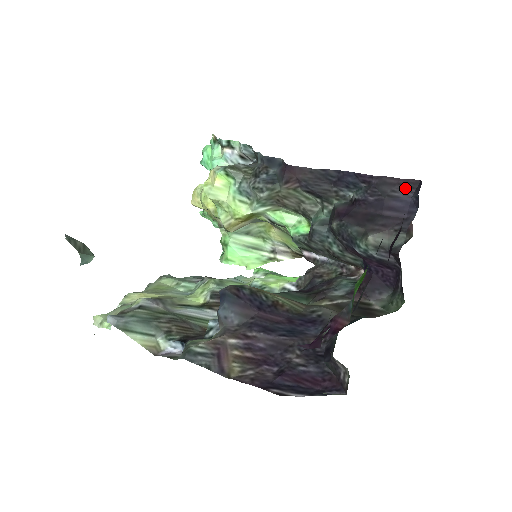
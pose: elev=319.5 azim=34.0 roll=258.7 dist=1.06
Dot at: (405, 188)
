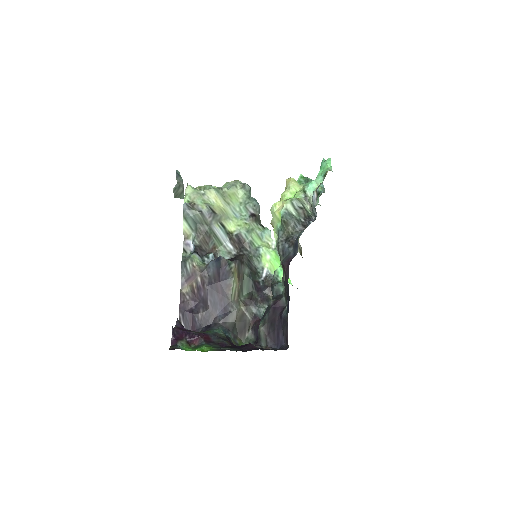
Dot at: (286, 340)
